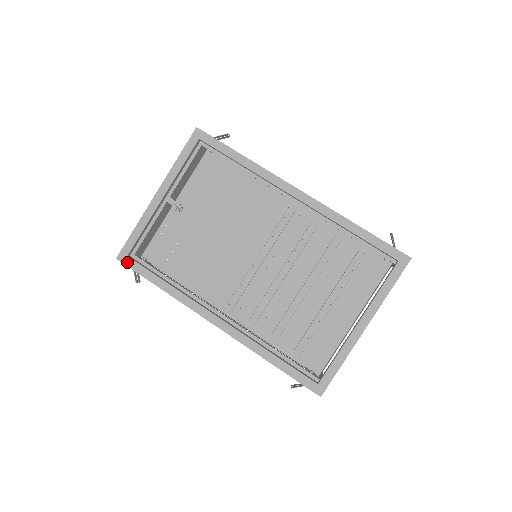
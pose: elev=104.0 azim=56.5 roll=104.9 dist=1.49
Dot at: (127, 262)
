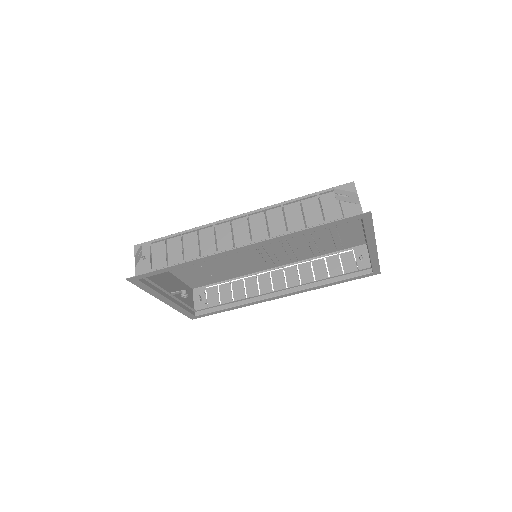
Dot at: (199, 317)
